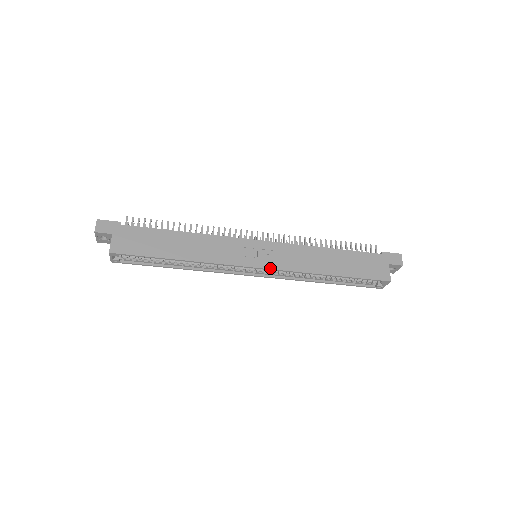
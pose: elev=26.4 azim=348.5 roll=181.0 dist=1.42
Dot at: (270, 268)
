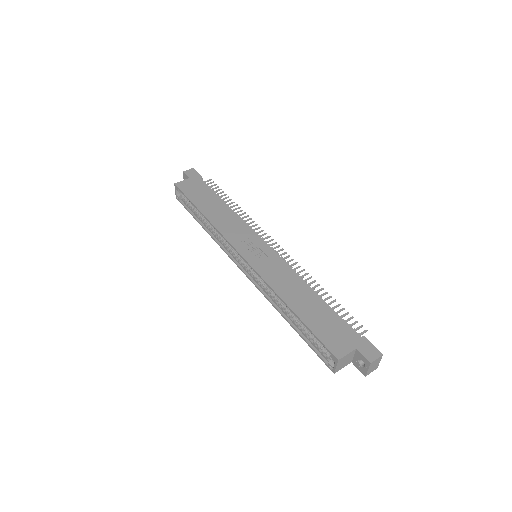
Dot at: (249, 262)
